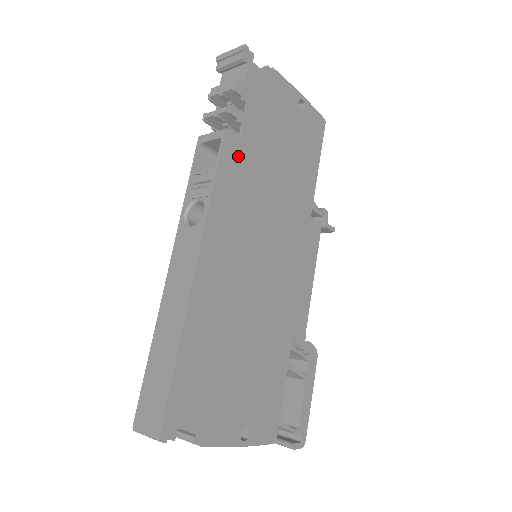
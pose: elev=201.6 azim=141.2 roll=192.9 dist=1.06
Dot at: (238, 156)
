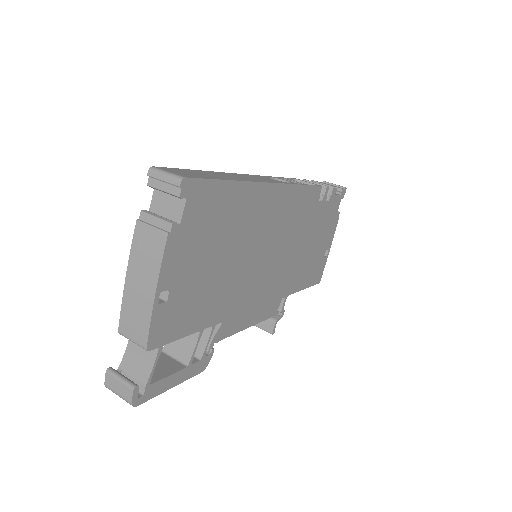
Dot at: (312, 203)
